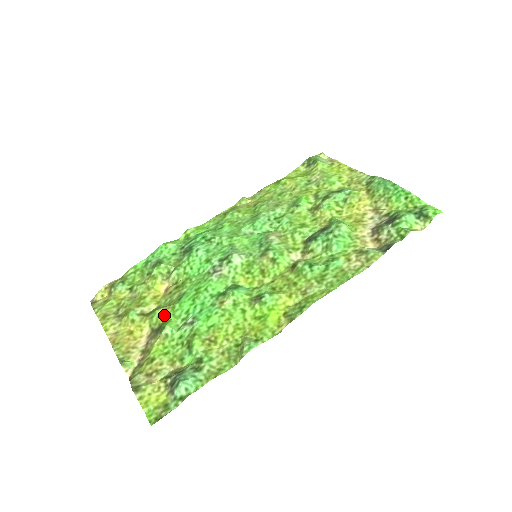
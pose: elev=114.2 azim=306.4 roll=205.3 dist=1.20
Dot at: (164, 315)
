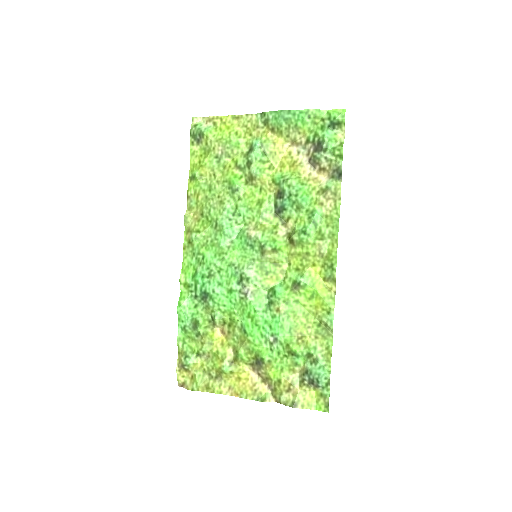
Dot at: (249, 351)
